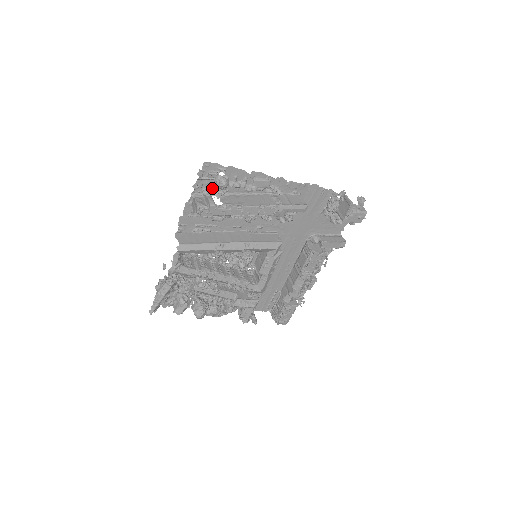
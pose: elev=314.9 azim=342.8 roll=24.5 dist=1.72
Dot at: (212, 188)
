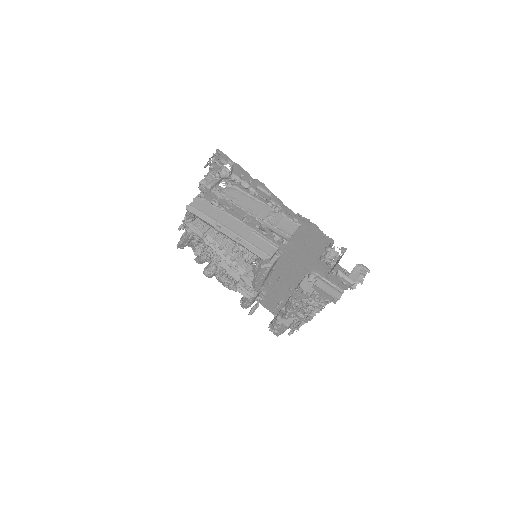
Dot at: occluded
